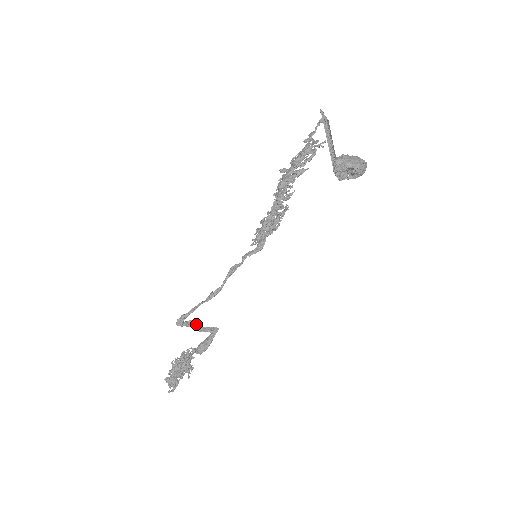
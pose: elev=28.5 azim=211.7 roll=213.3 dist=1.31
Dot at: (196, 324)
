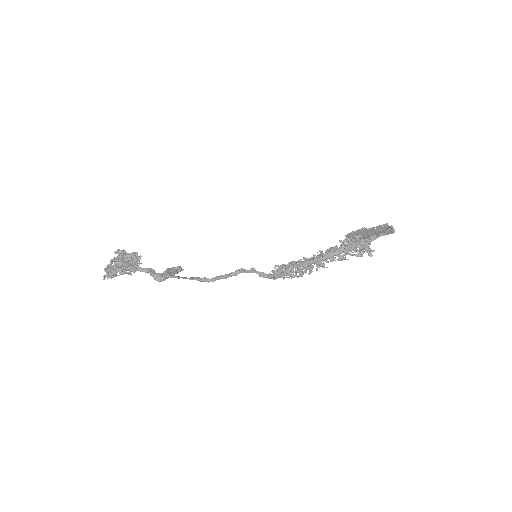
Dot at: (173, 270)
